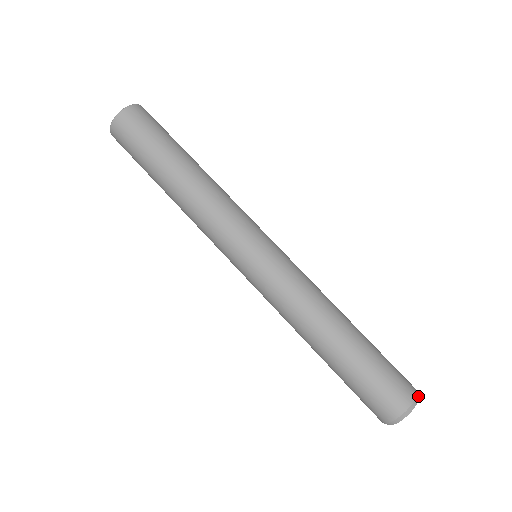
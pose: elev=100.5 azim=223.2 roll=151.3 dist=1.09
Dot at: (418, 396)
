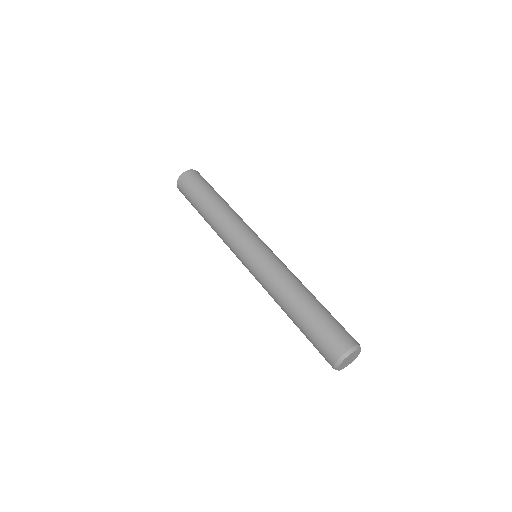
Dot at: (360, 347)
